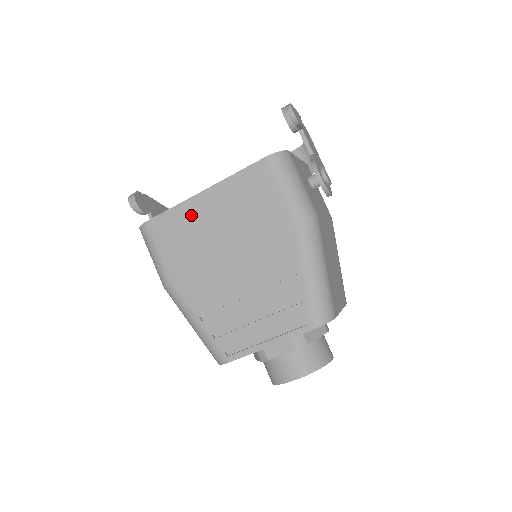
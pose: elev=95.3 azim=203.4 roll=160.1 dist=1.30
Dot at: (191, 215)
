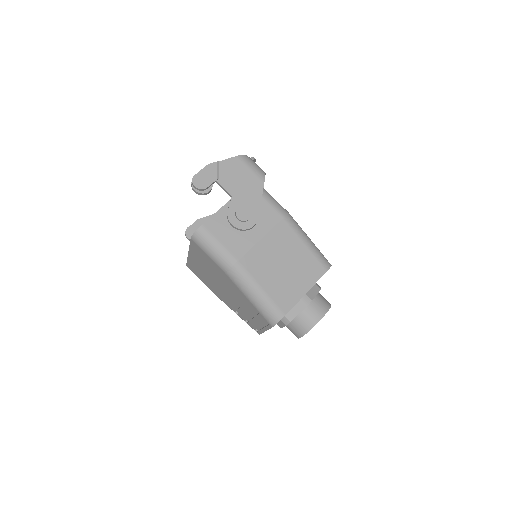
Dot at: (195, 265)
